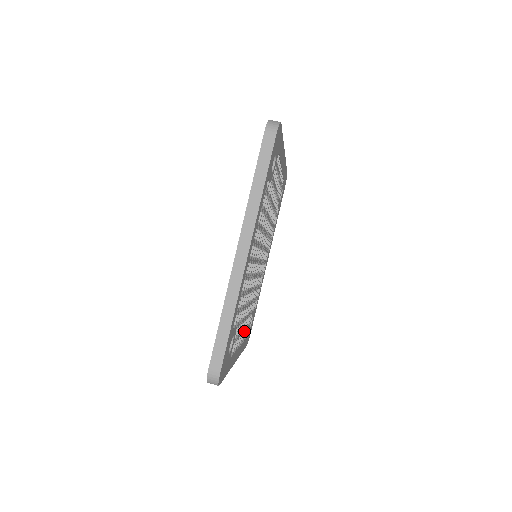
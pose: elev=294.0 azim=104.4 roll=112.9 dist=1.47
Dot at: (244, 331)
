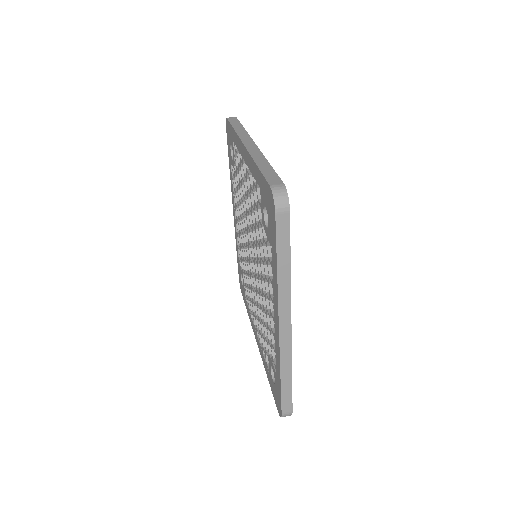
Dot at: occluded
